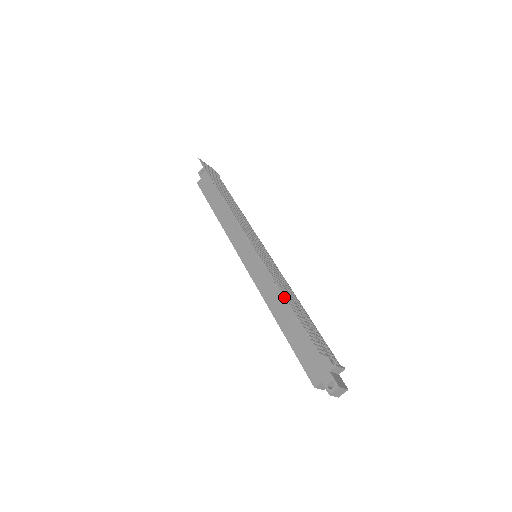
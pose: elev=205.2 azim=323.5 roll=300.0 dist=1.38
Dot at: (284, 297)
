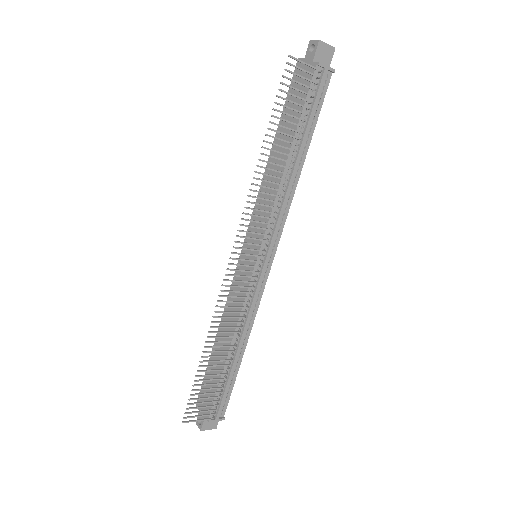
Dot at: occluded
